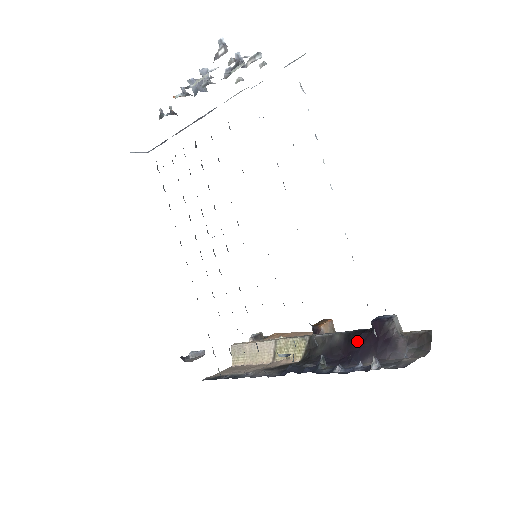
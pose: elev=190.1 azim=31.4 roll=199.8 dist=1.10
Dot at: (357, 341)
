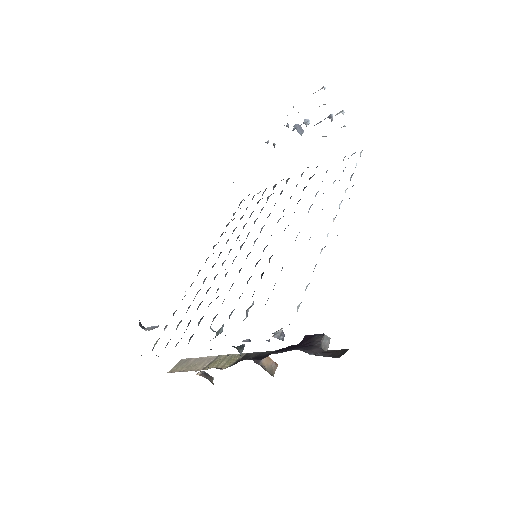
Dot at: (282, 348)
